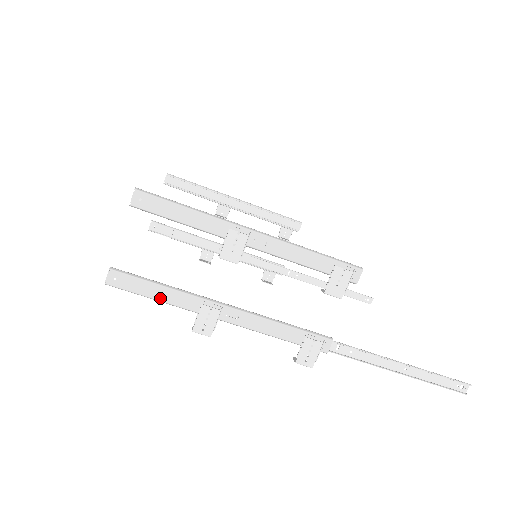
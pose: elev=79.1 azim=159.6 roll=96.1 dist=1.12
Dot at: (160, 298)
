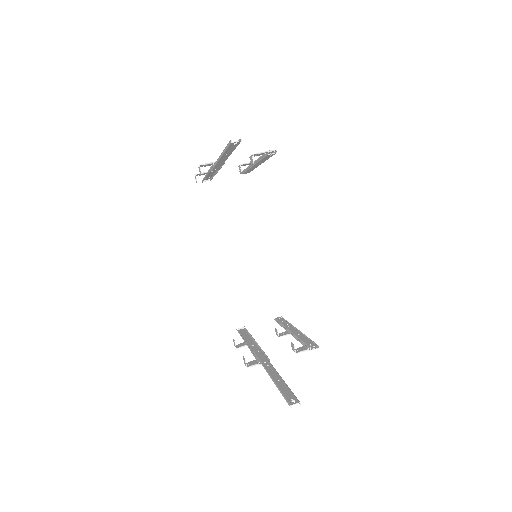
Dot at: (206, 177)
